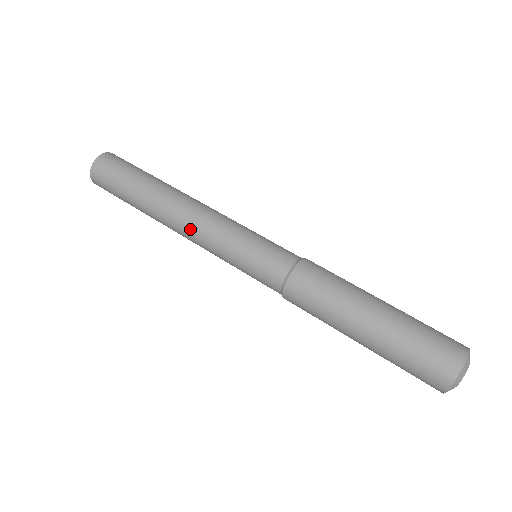
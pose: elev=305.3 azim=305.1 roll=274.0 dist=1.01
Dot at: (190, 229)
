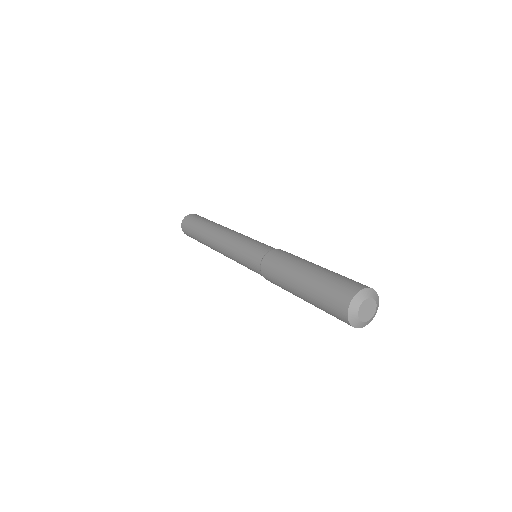
Dot at: (231, 231)
